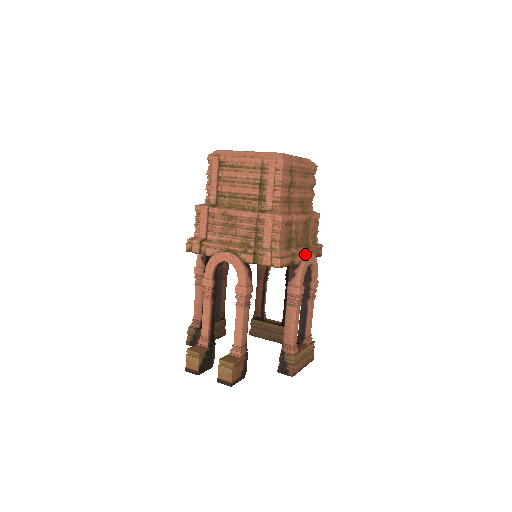
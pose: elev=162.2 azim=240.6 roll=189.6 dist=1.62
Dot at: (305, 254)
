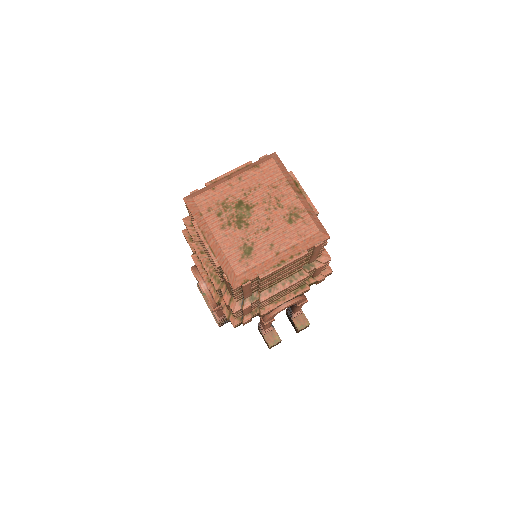
Dot at: occluded
